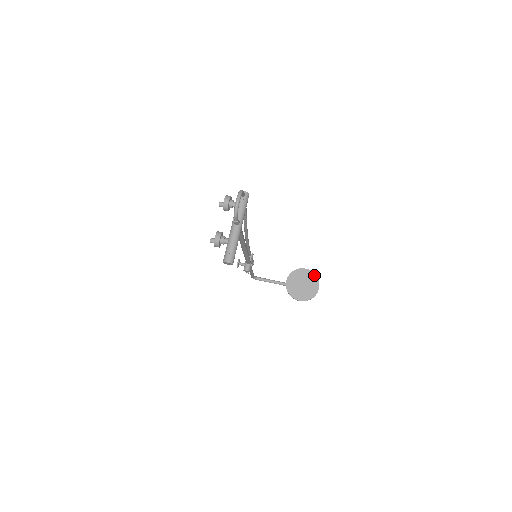
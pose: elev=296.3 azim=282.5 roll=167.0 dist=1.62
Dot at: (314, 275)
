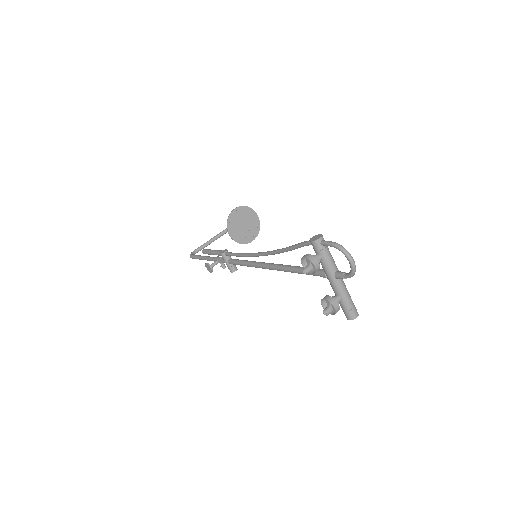
Dot at: (246, 208)
